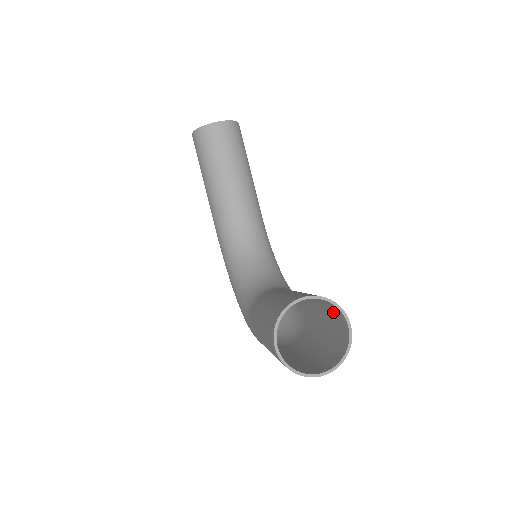
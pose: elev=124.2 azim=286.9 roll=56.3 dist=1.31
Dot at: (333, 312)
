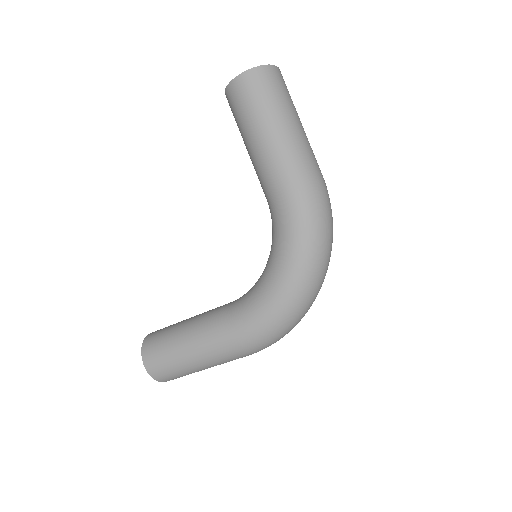
Dot at: occluded
